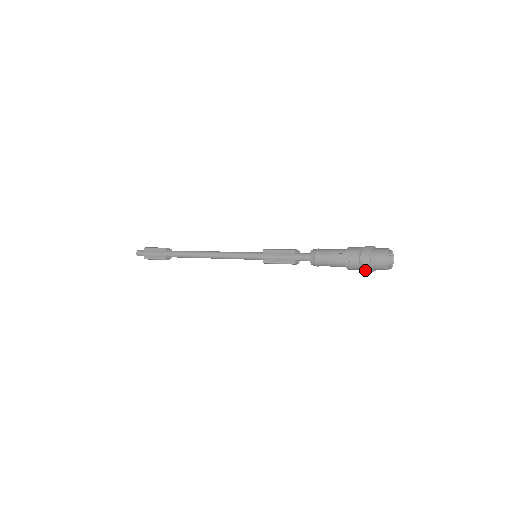
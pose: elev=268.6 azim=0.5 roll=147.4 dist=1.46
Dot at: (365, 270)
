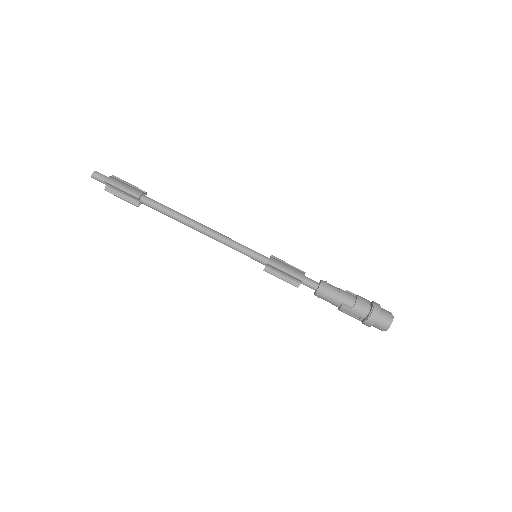
Dot at: occluded
